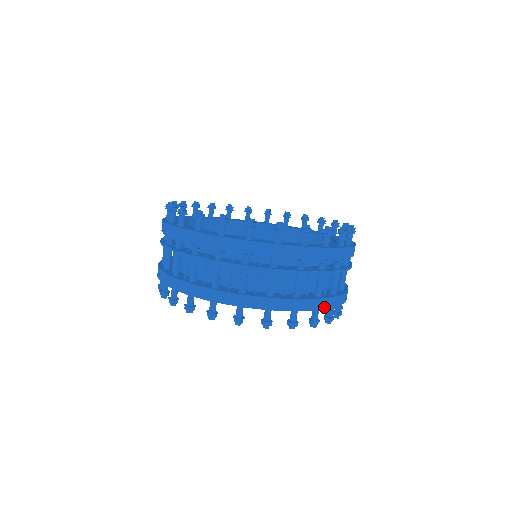
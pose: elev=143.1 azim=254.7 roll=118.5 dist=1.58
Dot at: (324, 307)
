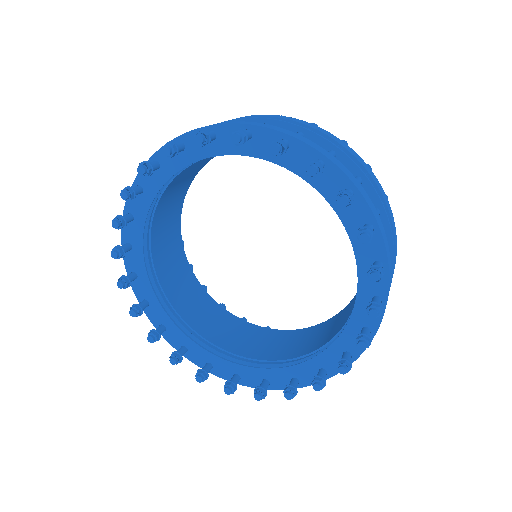
Dot at: (331, 160)
